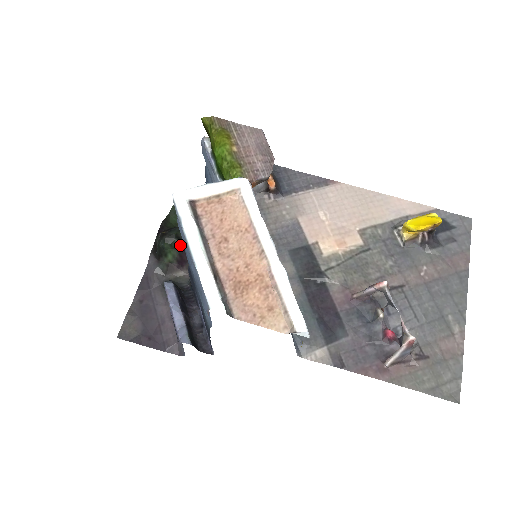
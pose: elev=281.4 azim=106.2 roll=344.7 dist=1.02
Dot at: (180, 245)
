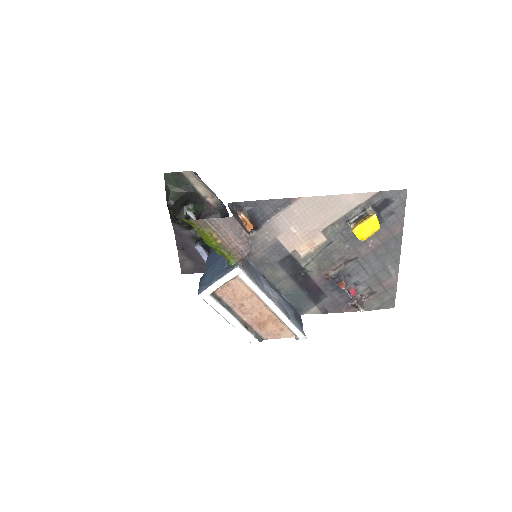
Dot at: occluded
